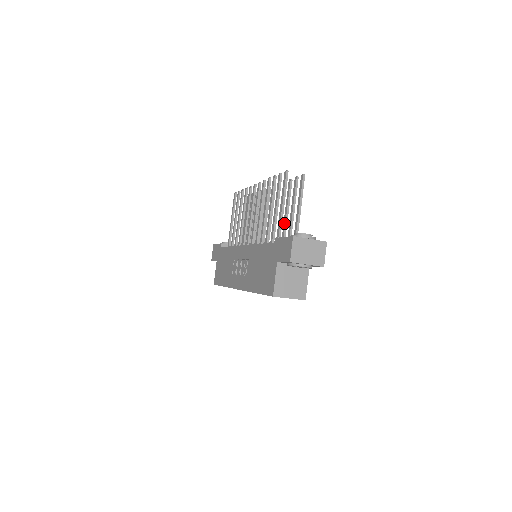
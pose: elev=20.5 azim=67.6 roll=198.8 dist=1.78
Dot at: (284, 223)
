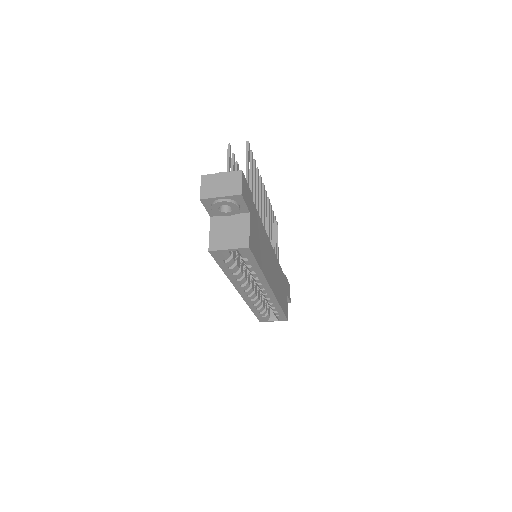
Dot at: (253, 200)
